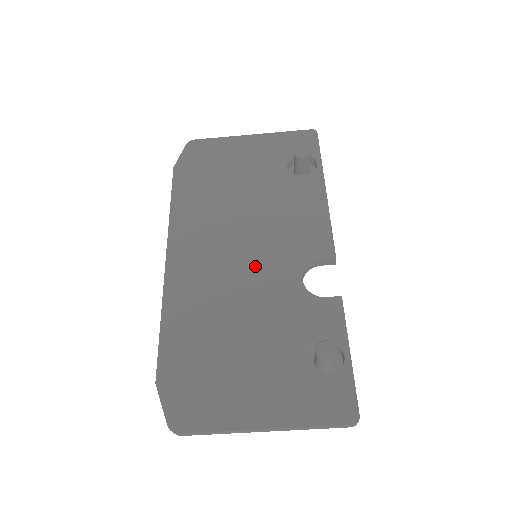
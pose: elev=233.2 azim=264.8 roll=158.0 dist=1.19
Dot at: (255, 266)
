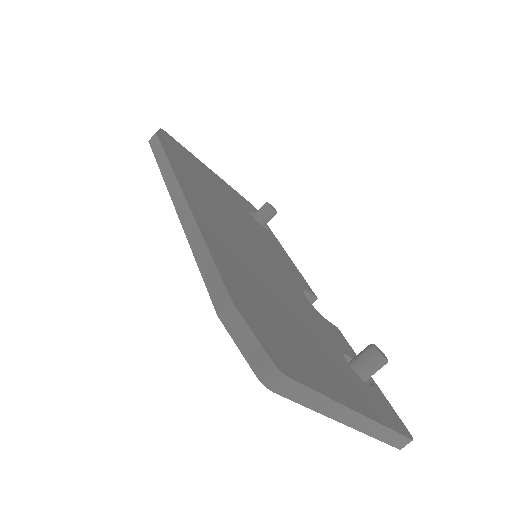
Dot at: (267, 261)
